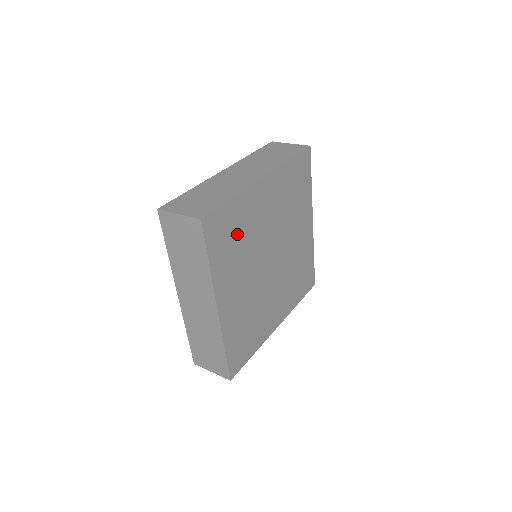
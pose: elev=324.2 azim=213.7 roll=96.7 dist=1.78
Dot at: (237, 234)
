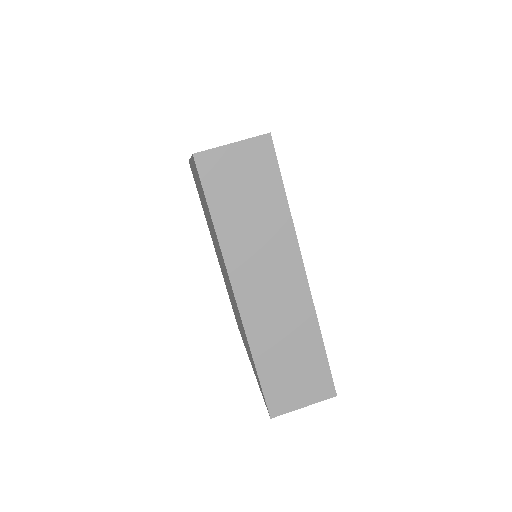
Dot at: occluded
